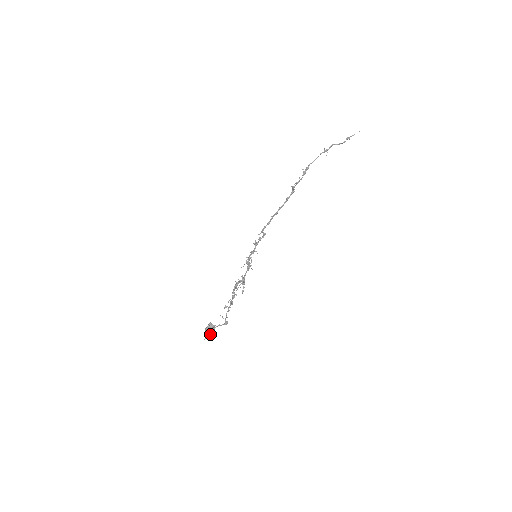
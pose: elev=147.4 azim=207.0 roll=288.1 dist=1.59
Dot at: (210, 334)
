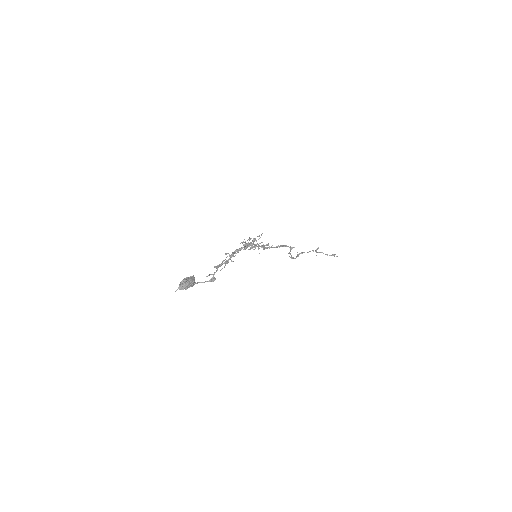
Dot at: (189, 281)
